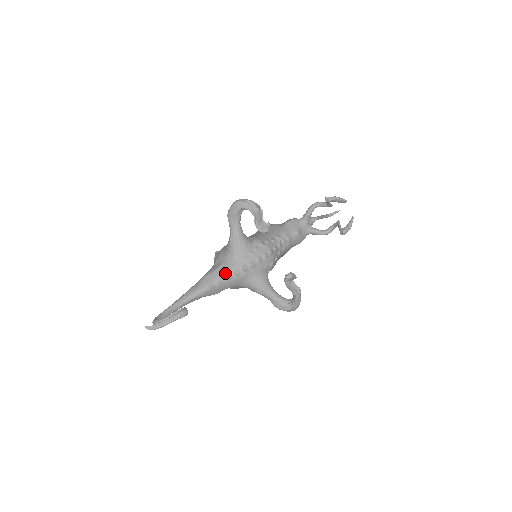
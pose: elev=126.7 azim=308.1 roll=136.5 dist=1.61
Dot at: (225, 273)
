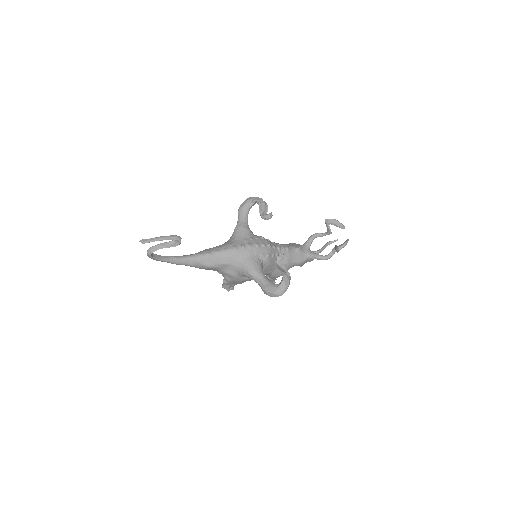
Dot at: (224, 247)
